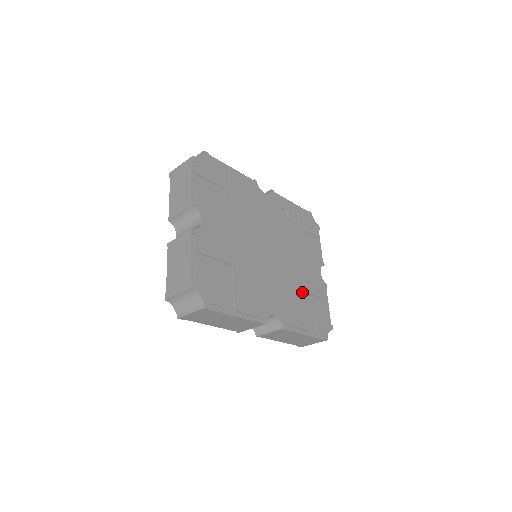
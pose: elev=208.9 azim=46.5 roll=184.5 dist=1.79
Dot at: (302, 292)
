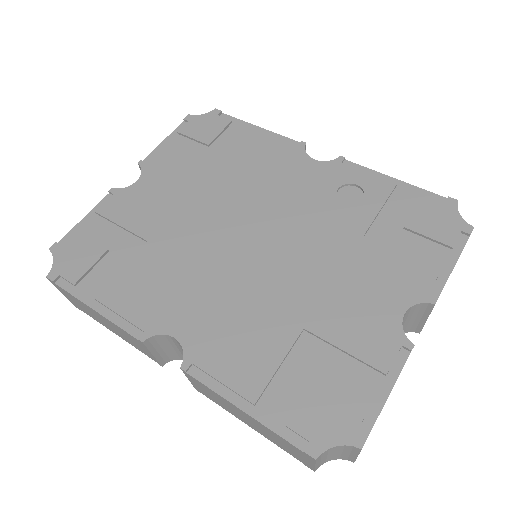
Dot at: (298, 329)
